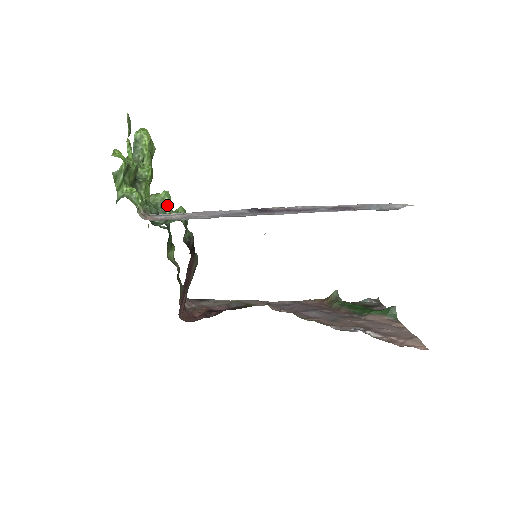
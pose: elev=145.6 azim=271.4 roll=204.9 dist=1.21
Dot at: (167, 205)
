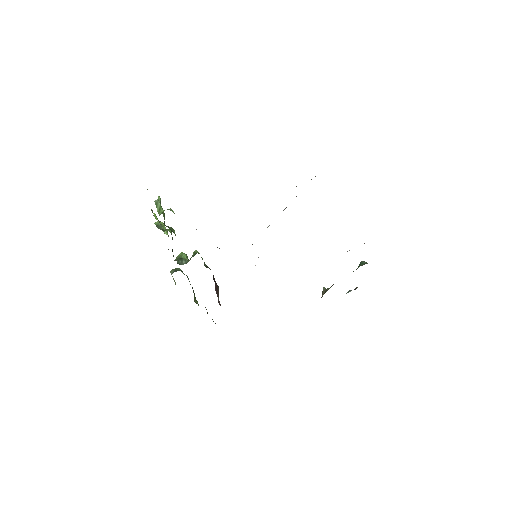
Dot at: (186, 258)
